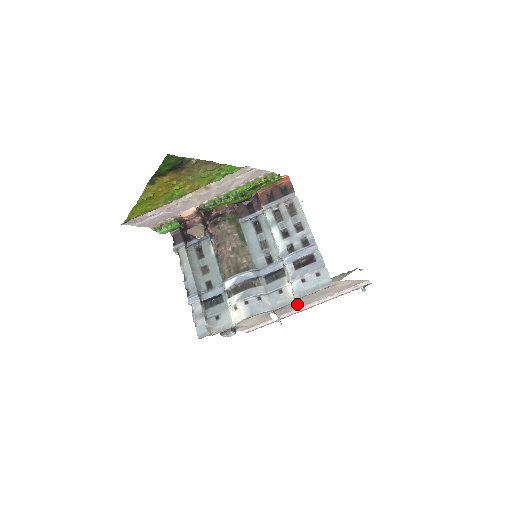
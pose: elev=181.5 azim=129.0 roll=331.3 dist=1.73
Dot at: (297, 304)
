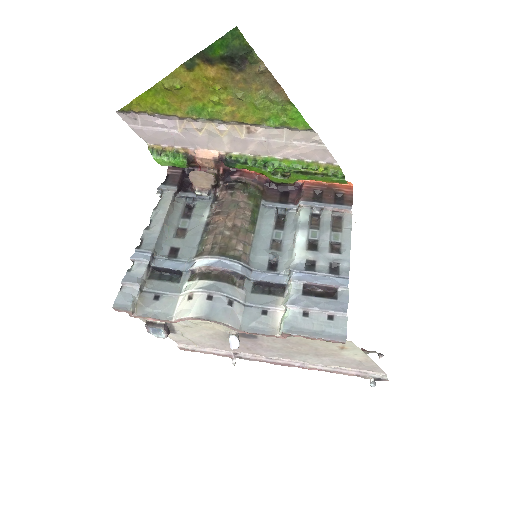
Dot at: (274, 347)
